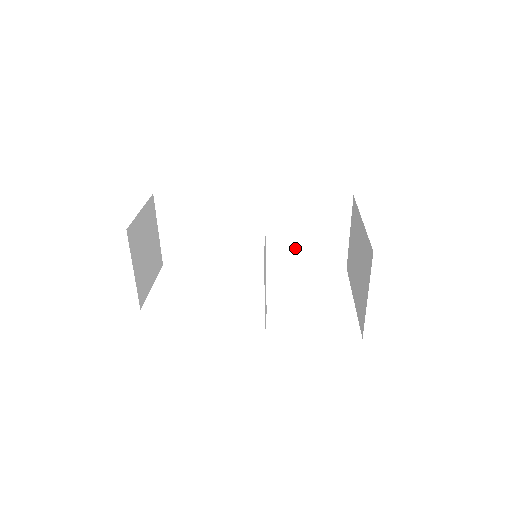
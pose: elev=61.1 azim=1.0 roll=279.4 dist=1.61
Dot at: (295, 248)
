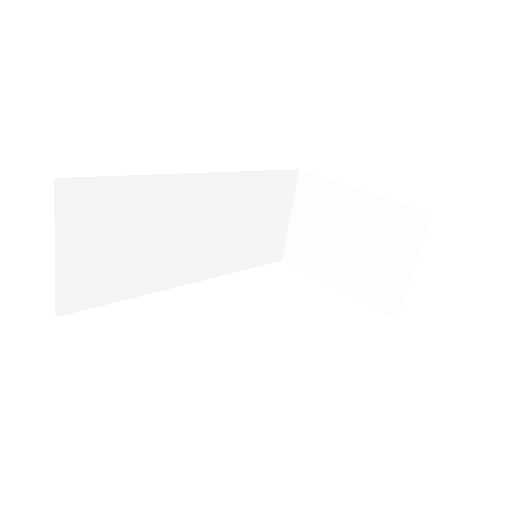
Dot at: (240, 245)
